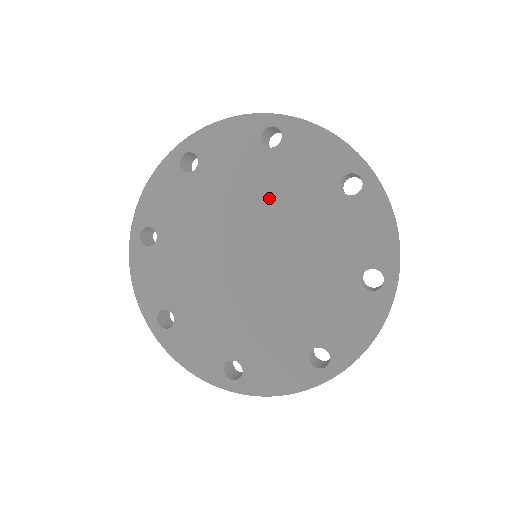
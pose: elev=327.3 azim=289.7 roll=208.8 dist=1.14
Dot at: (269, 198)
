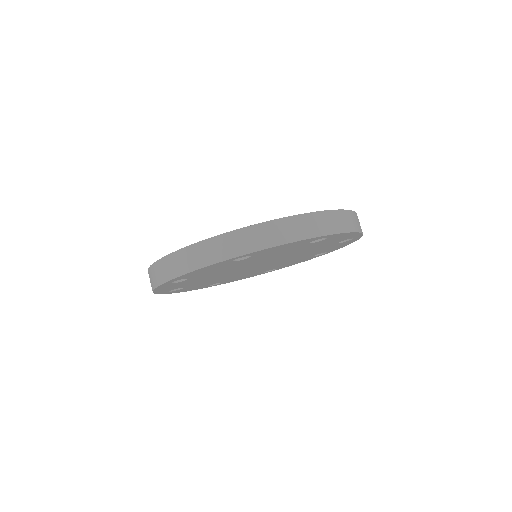
Dot at: occluded
